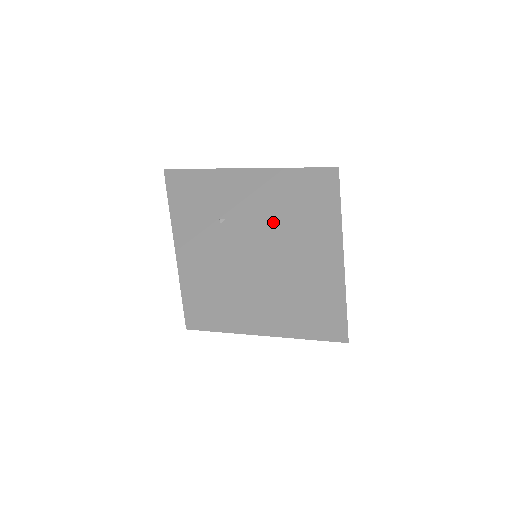
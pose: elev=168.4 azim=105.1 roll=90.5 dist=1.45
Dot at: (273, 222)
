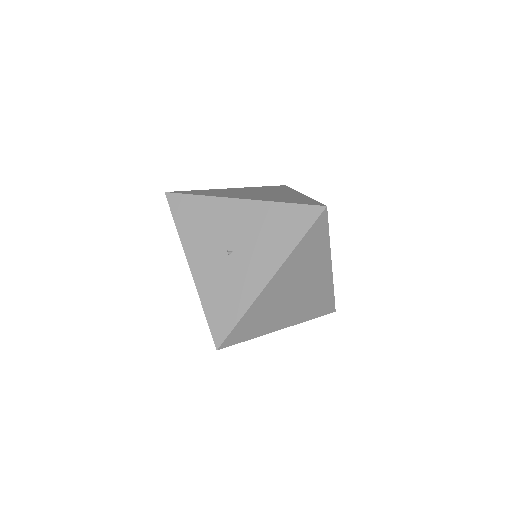
Dot at: (275, 258)
